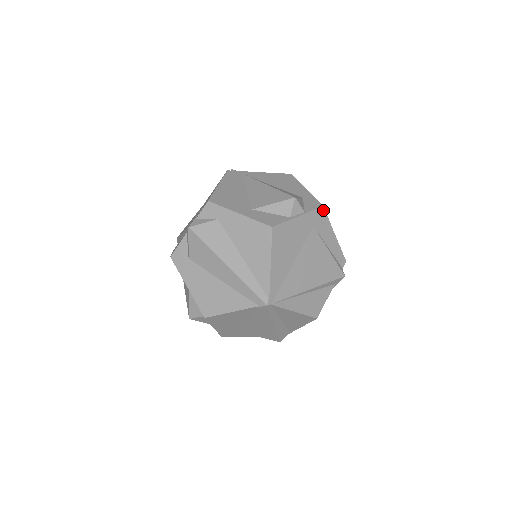
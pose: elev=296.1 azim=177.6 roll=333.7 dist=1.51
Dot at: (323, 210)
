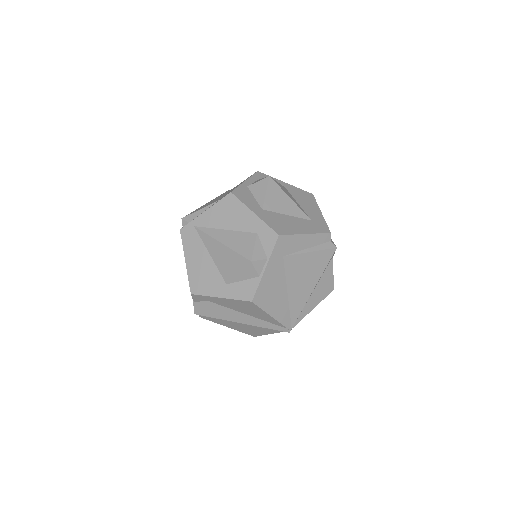
Dot at: (281, 237)
